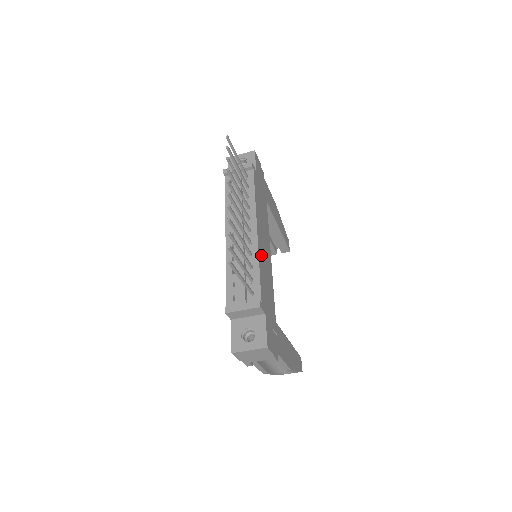
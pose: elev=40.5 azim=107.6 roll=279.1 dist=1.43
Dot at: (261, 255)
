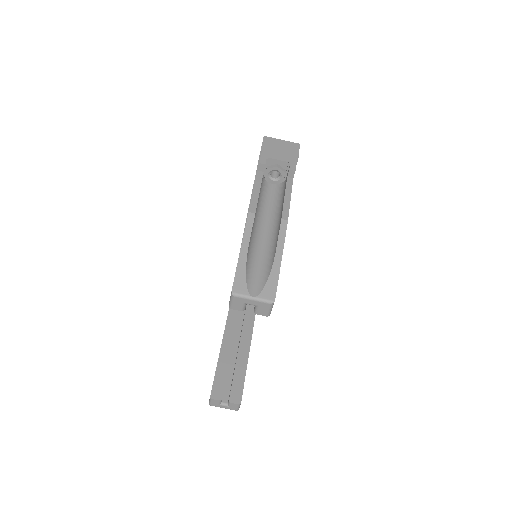
Dot at: occluded
